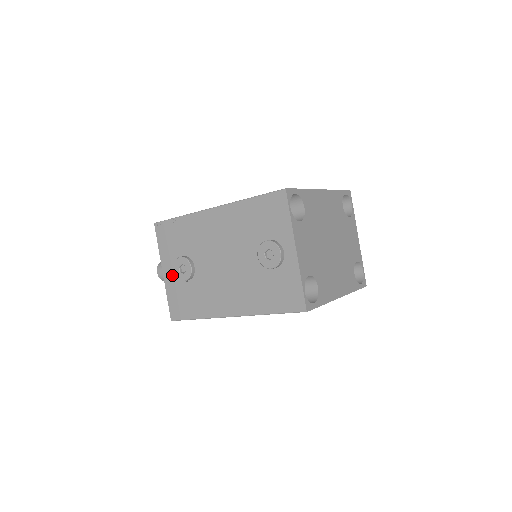
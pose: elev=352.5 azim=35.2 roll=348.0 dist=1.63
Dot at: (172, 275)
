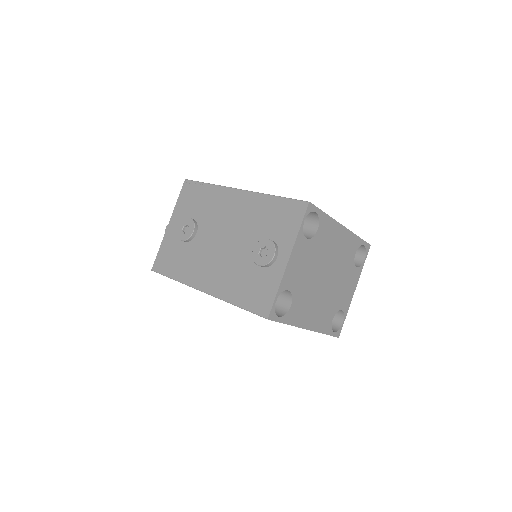
Dot at: (174, 231)
